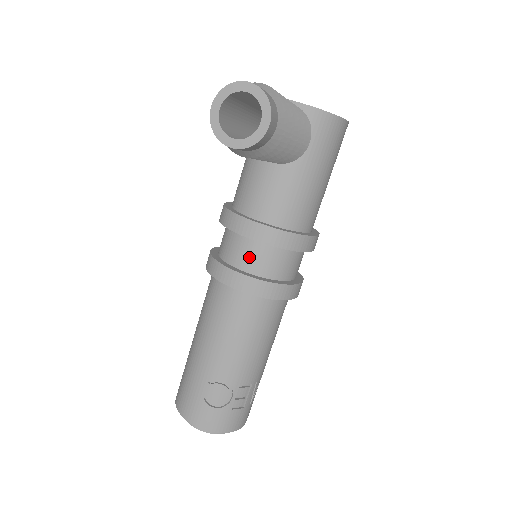
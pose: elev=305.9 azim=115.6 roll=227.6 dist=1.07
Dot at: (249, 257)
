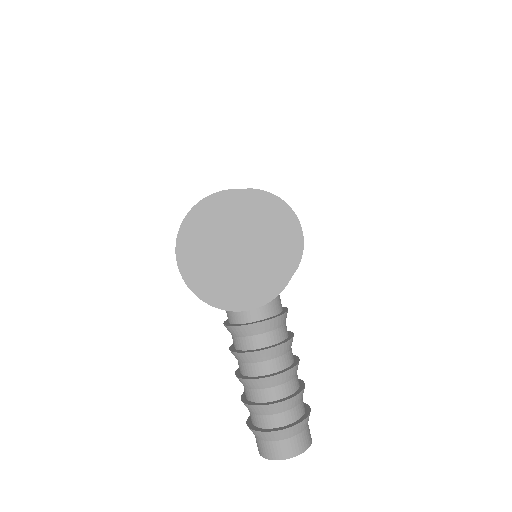
Dot at: occluded
